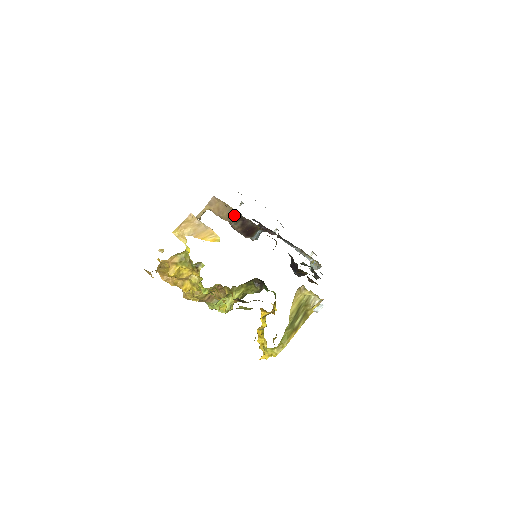
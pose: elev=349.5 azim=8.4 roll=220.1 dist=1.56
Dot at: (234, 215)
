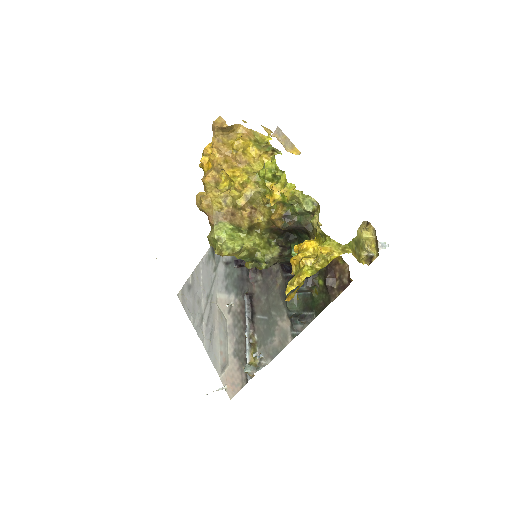
Dot at: occluded
